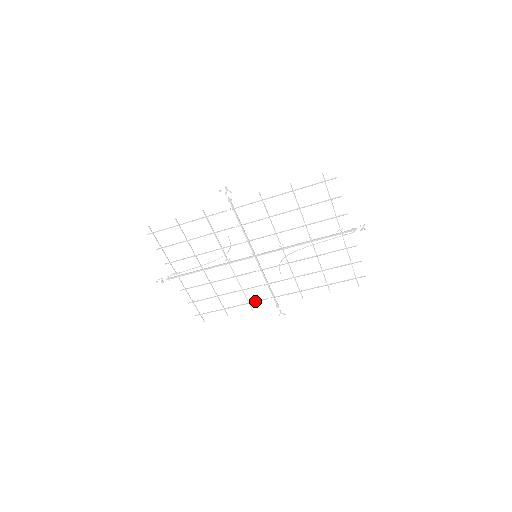
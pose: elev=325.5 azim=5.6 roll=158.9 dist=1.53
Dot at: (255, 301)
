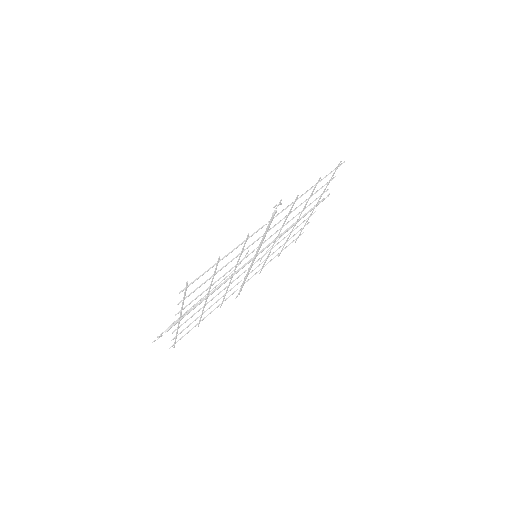
Dot at: occluded
